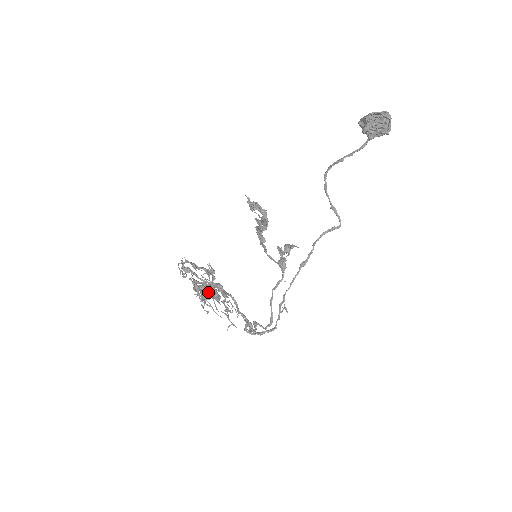
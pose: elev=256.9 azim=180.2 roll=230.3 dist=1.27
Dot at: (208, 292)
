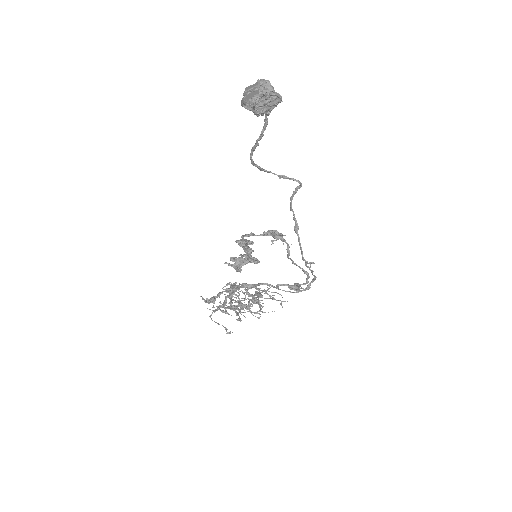
Dot at: occluded
